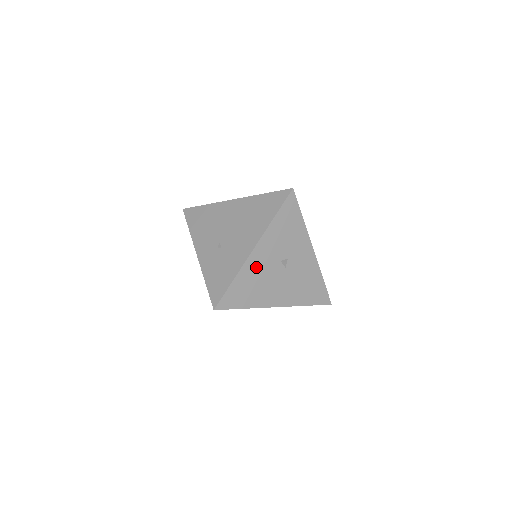
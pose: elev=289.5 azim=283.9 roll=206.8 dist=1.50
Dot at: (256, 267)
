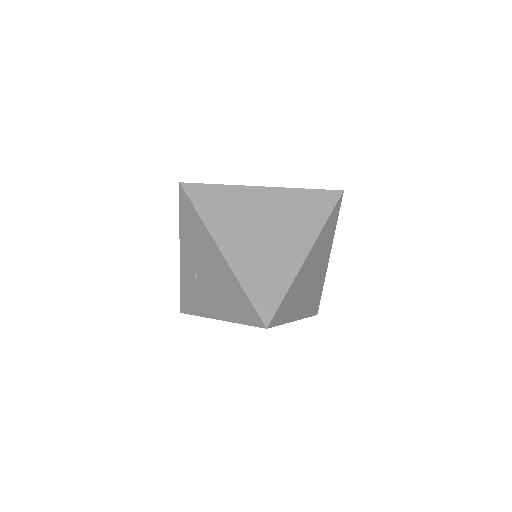
Dot at: occluded
